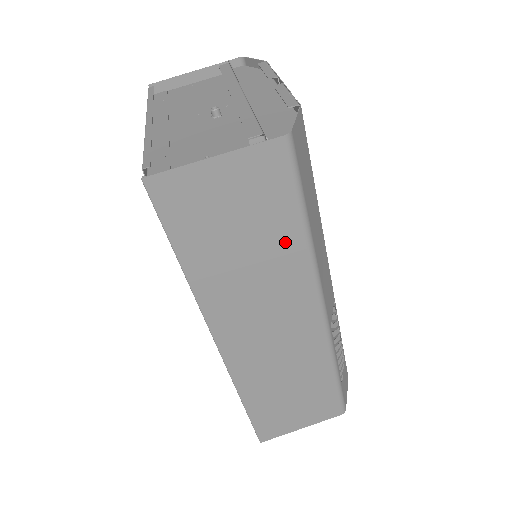
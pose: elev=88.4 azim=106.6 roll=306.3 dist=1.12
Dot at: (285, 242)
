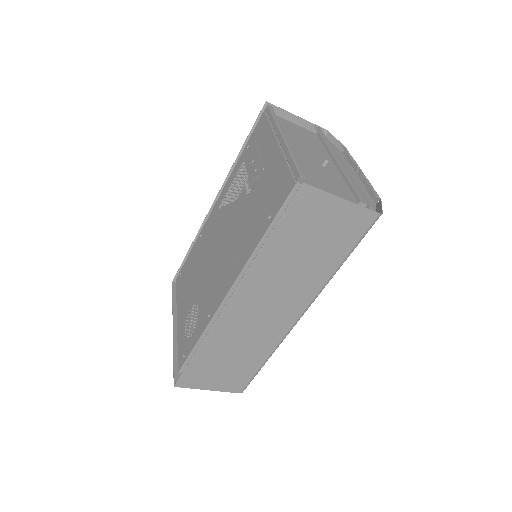
Dot at: (325, 266)
